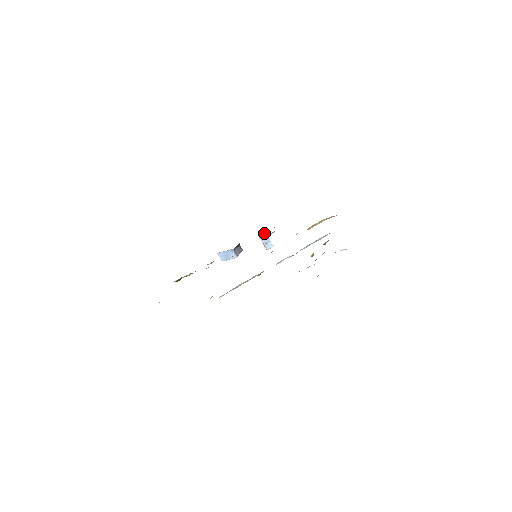
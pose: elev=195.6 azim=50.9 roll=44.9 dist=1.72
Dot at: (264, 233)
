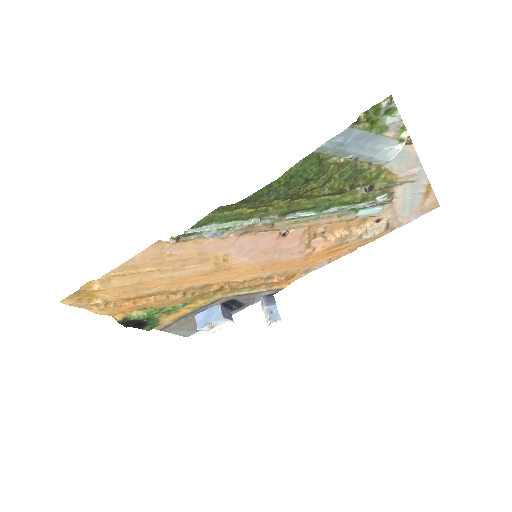
Dot at: (270, 297)
